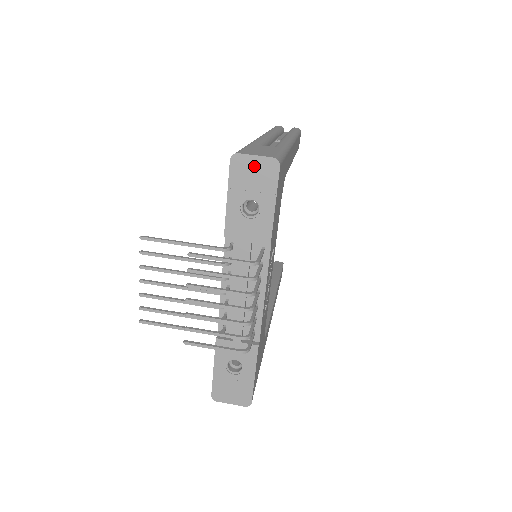
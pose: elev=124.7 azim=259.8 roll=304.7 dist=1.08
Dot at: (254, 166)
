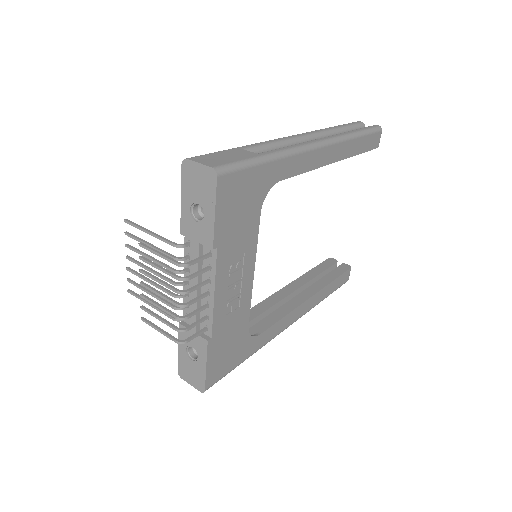
Dot at: (198, 173)
